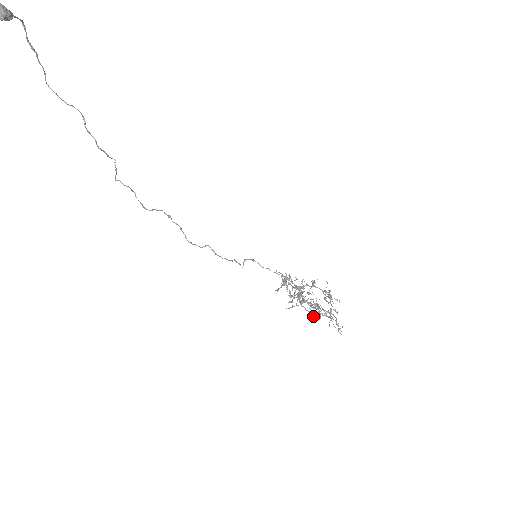
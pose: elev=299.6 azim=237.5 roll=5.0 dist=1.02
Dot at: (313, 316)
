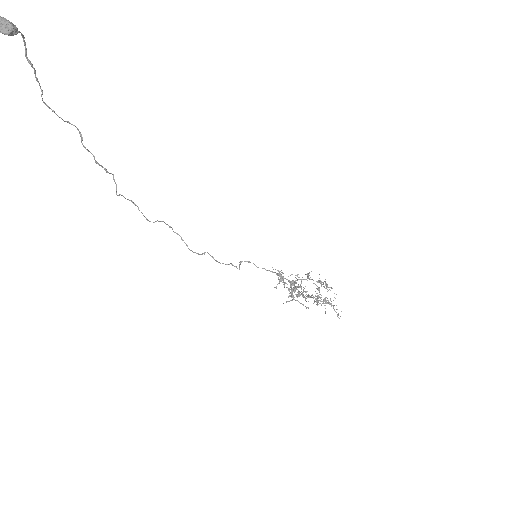
Dot at: occluded
